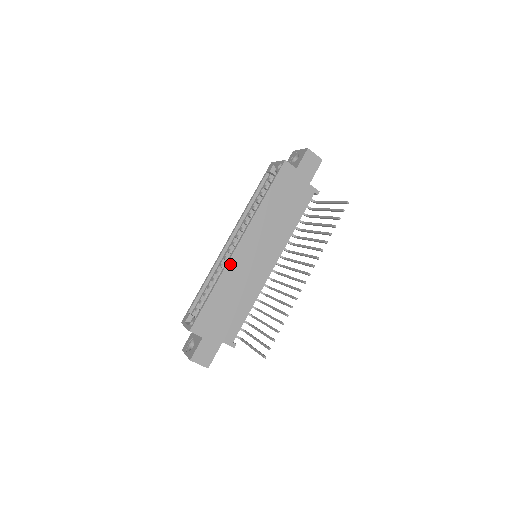
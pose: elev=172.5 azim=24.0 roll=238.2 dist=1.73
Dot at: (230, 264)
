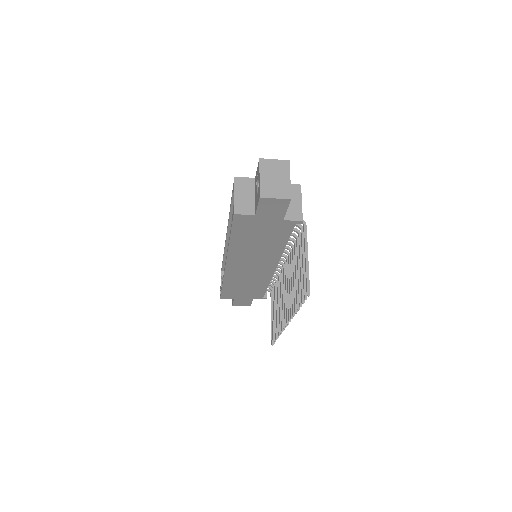
Dot at: (227, 274)
